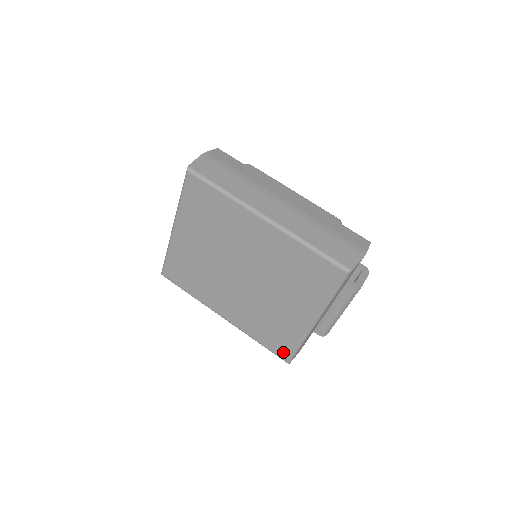
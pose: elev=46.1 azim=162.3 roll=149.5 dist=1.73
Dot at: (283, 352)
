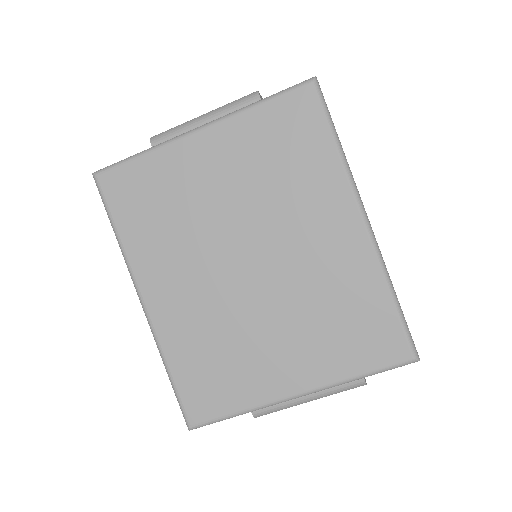
Dot at: (200, 409)
